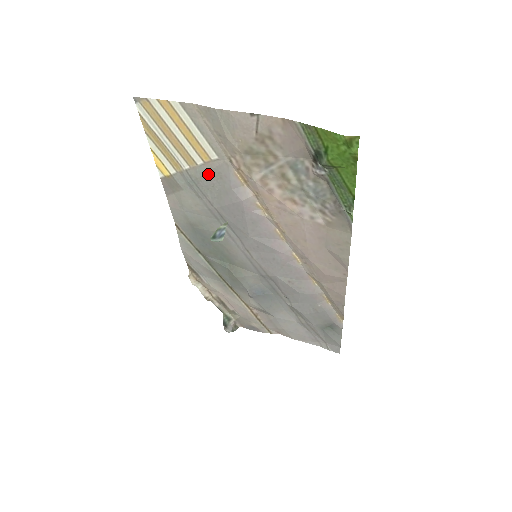
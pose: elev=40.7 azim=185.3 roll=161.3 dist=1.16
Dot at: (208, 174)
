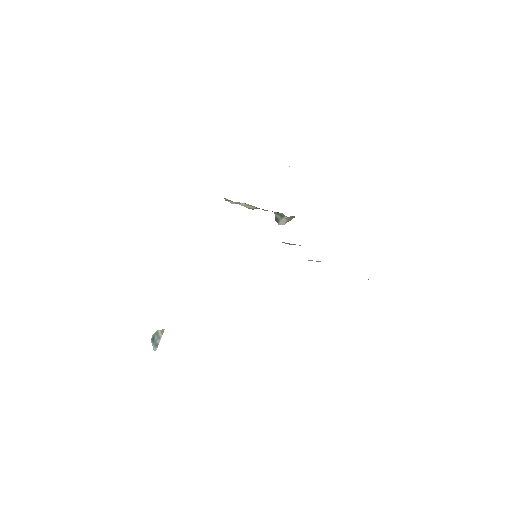
Dot at: occluded
